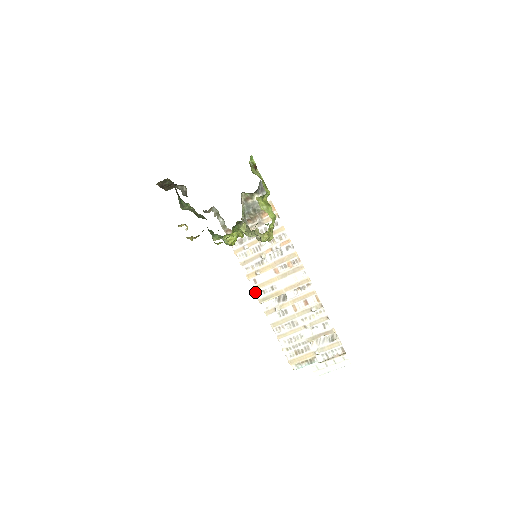
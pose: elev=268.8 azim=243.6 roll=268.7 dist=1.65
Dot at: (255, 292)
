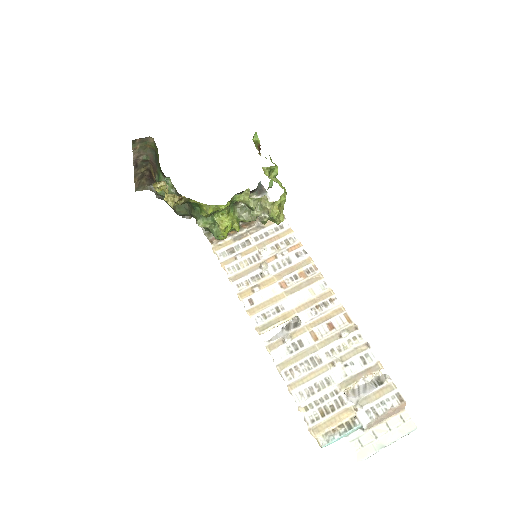
Dot at: (251, 317)
